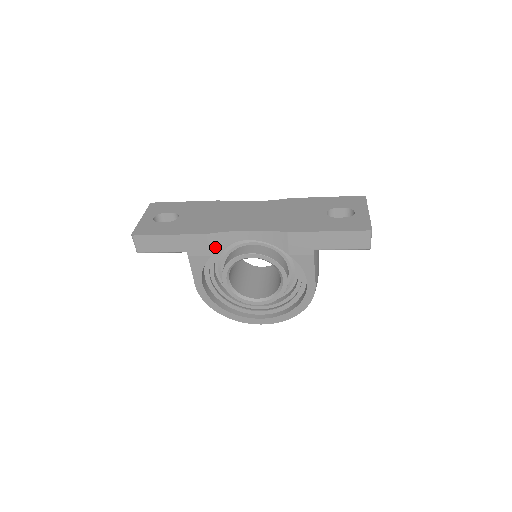
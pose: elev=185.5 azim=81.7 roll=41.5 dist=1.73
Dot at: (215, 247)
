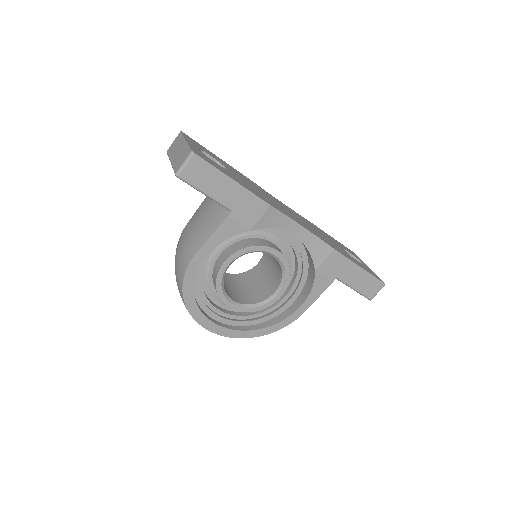
Dot at: (262, 223)
